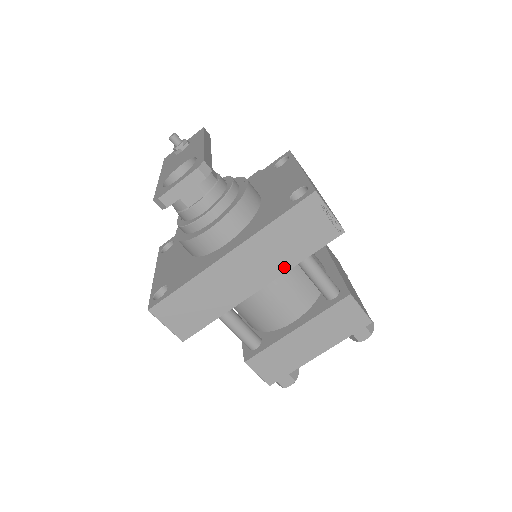
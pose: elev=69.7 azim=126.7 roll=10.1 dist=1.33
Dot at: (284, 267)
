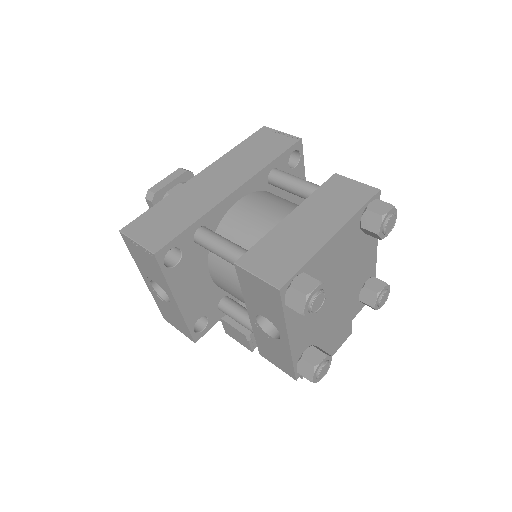
Dot at: (255, 170)
